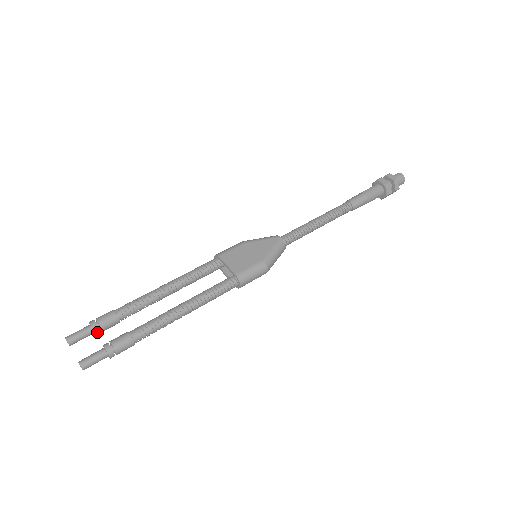
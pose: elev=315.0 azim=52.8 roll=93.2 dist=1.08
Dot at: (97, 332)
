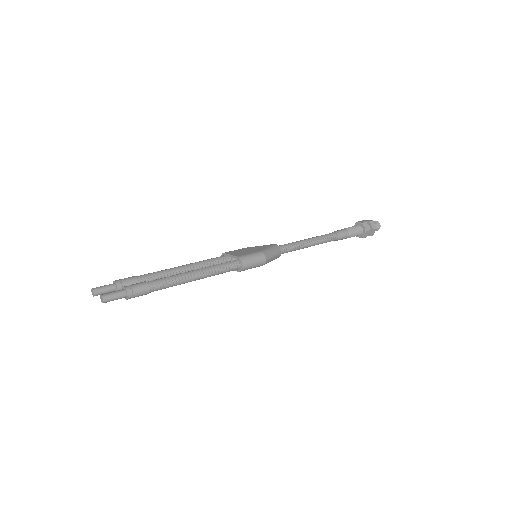
Dot at: (119, 287)
